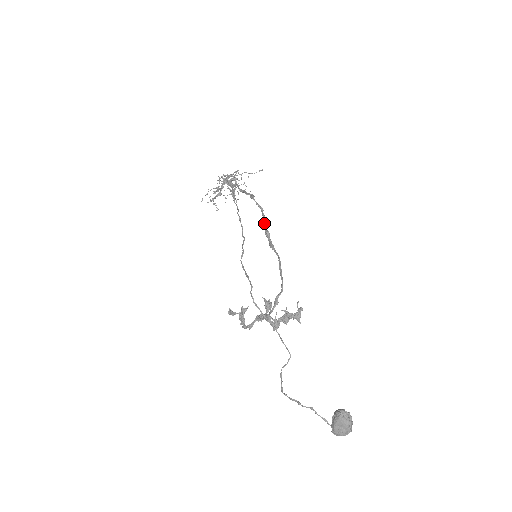
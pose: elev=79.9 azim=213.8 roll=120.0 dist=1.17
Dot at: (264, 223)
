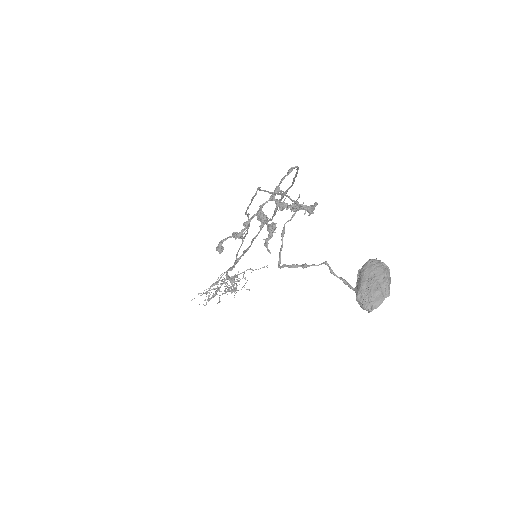
Dot at: (275, 208)
